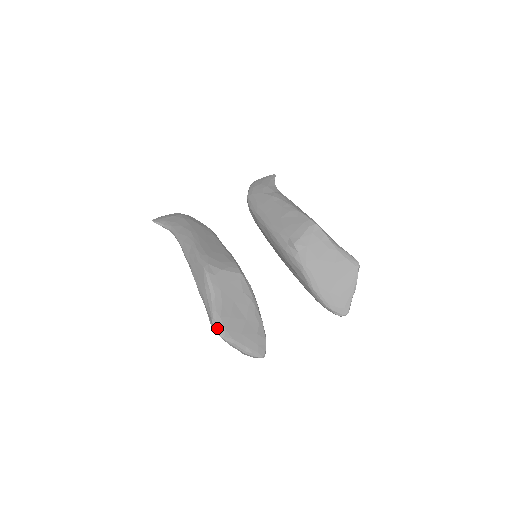
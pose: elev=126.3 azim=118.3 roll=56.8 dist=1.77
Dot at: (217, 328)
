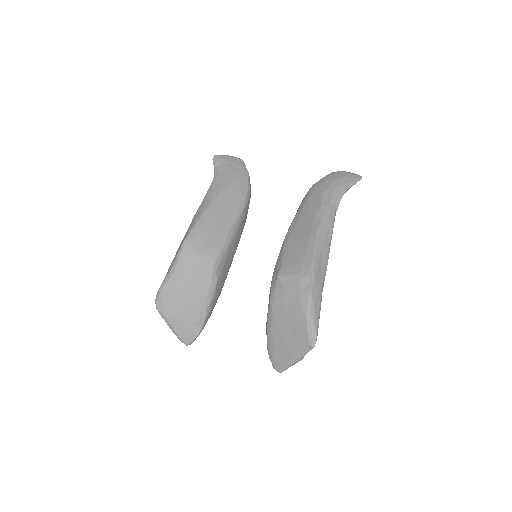
Dot at: (157, 299)
